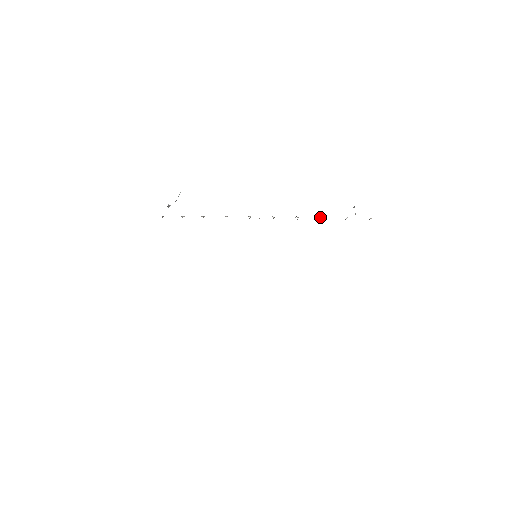
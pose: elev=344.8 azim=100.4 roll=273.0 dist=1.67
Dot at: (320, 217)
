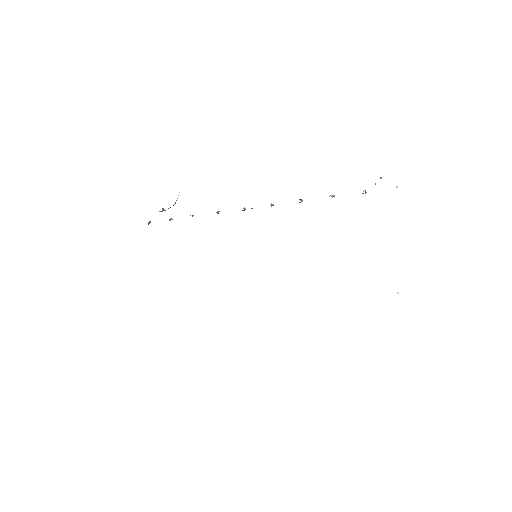
Dot at: occluded
